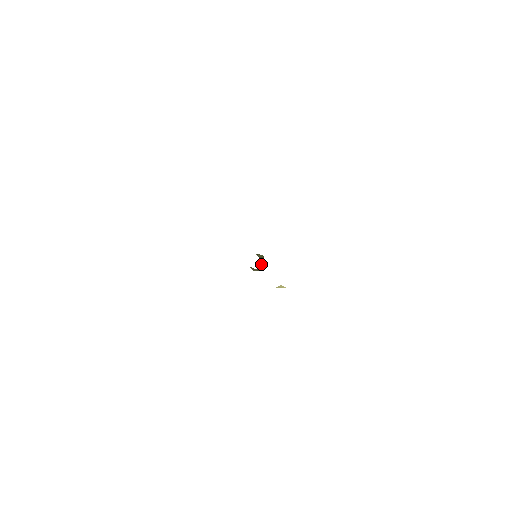
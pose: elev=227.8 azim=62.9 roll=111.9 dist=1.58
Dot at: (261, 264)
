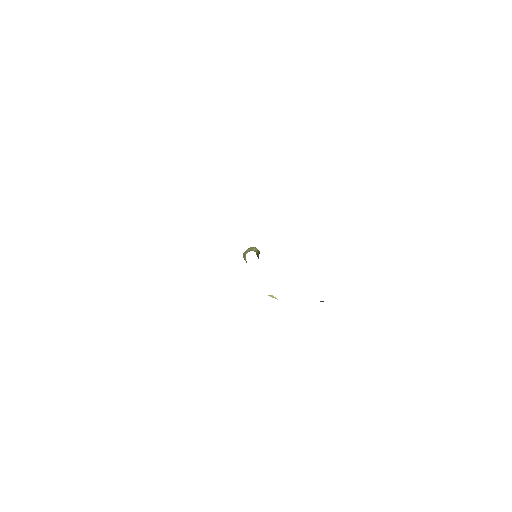
Dot at: occluded
